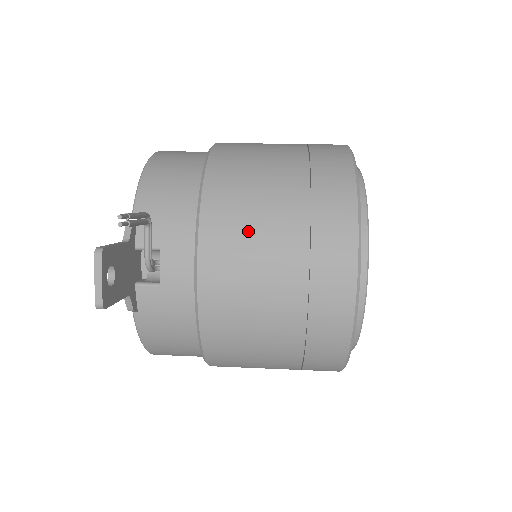
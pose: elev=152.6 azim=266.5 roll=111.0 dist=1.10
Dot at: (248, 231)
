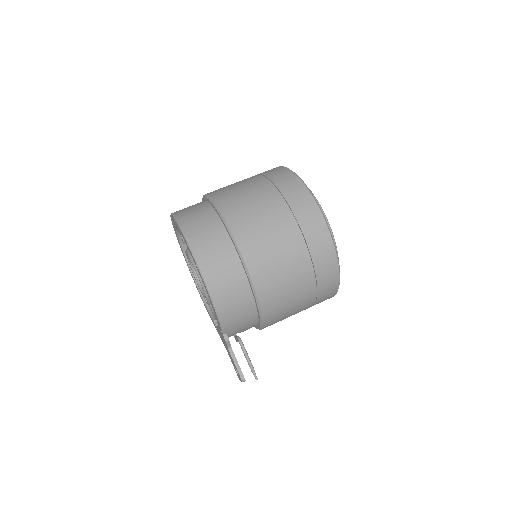
Dot at: (287, 315)
